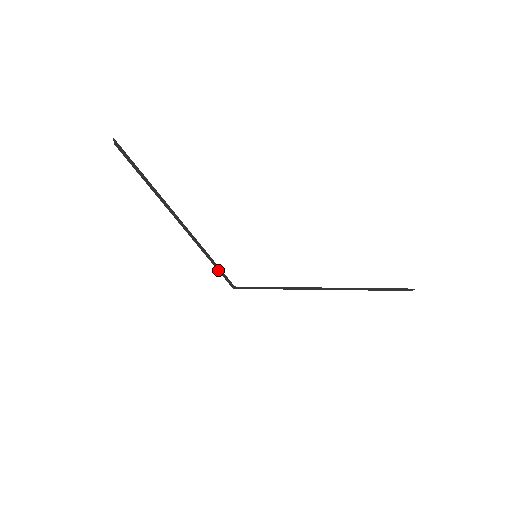
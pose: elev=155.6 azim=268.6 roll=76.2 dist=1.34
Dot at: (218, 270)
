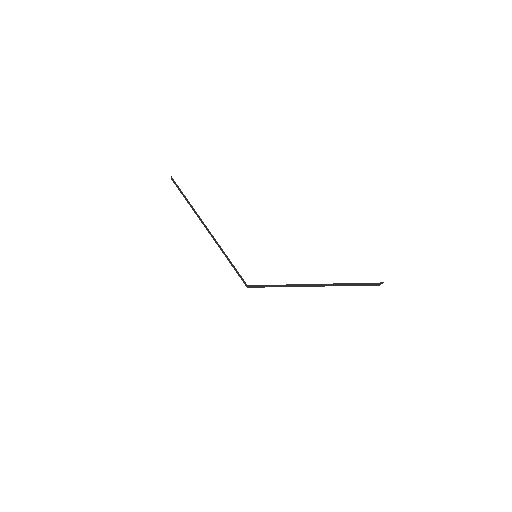
Dot at: (235, 270)
